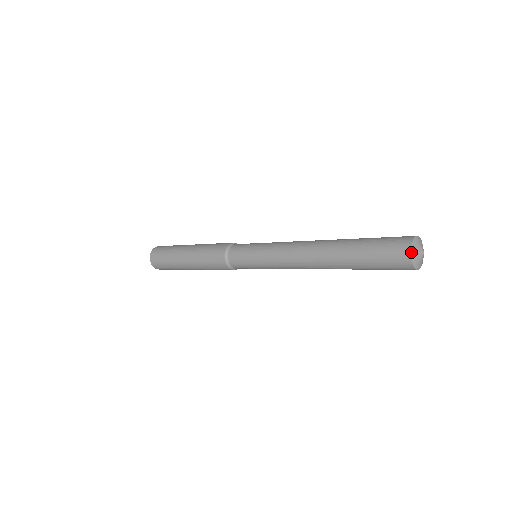
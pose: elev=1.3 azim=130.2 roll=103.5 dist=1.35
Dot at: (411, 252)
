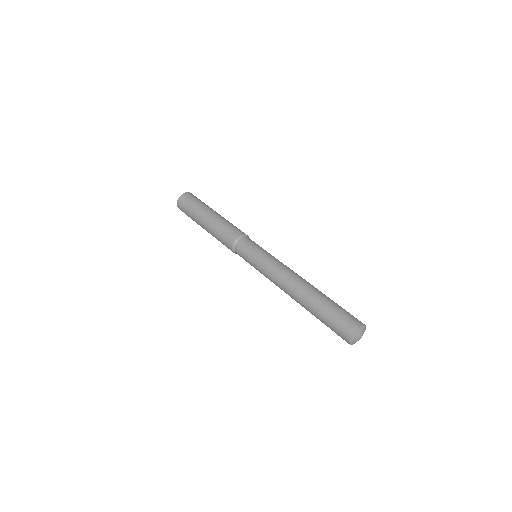
Dot at: occluded
